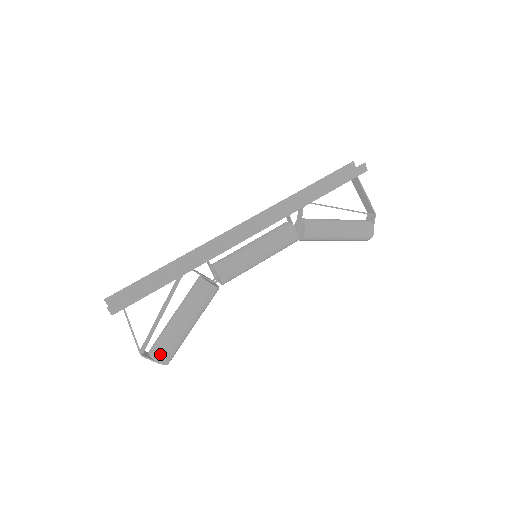
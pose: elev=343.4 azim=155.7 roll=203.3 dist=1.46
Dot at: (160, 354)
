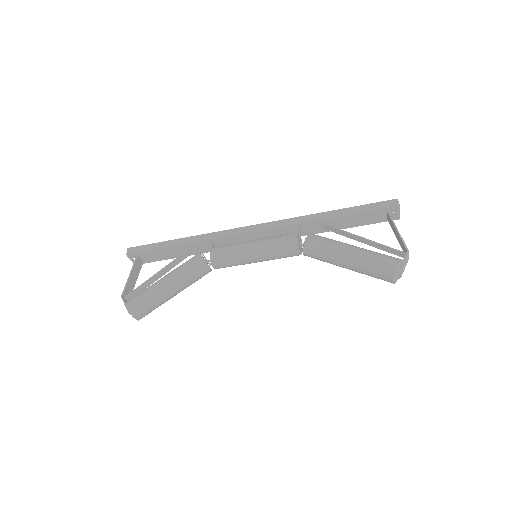
Dot at: (132, 299)
